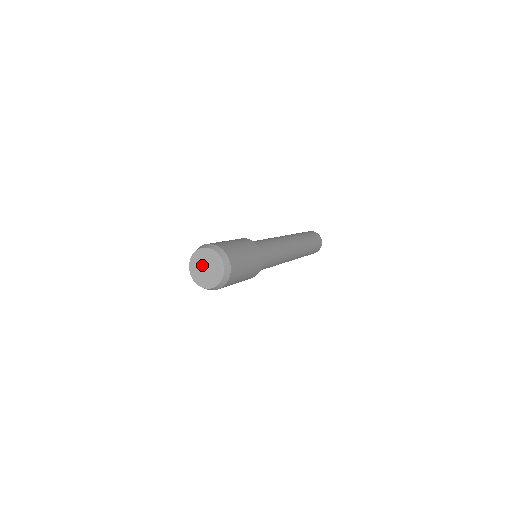
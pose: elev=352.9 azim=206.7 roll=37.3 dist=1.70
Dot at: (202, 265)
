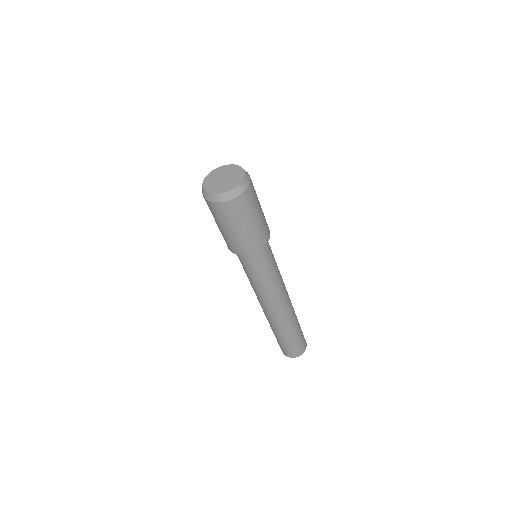
Dot at: (219, 177)
